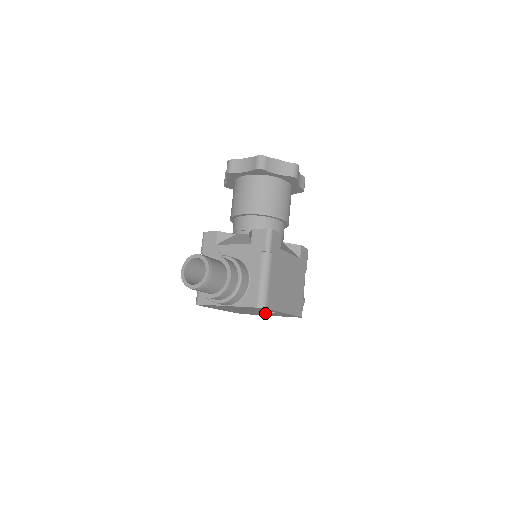
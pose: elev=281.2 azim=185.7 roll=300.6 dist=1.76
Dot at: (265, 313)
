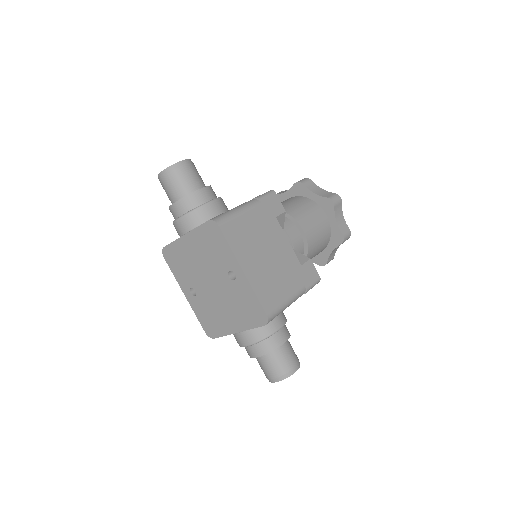
Dot at: (227, 299)
